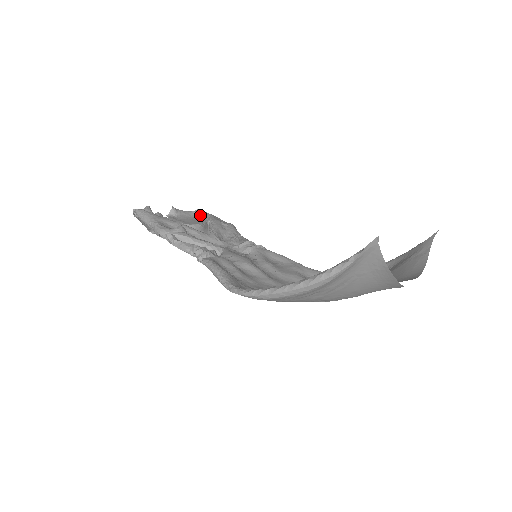
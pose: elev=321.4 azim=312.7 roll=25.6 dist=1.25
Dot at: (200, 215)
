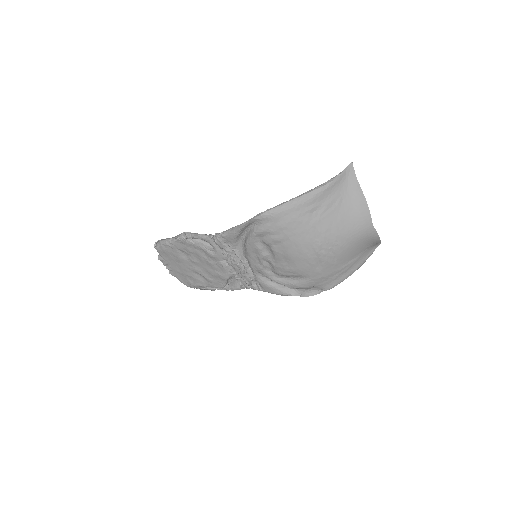
Dot at: occluded
